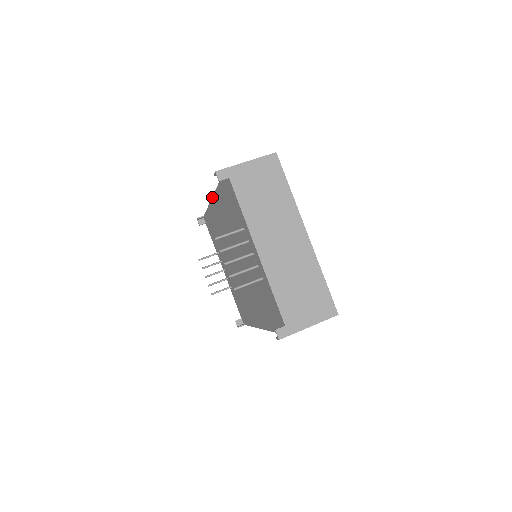
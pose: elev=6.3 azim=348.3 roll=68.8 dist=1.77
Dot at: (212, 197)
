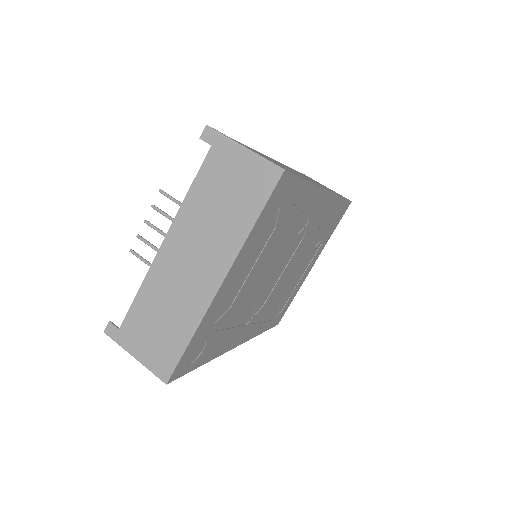
Dot at: occluded
